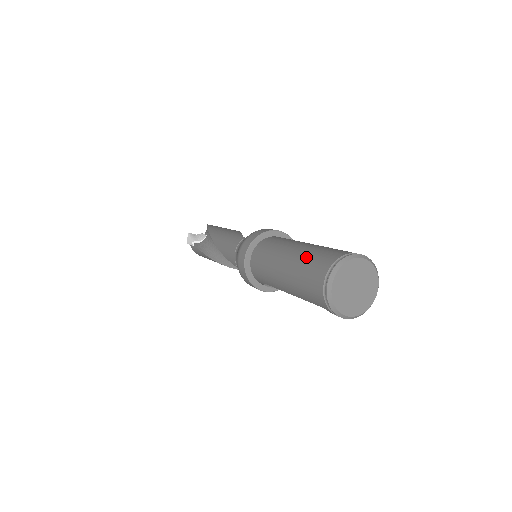
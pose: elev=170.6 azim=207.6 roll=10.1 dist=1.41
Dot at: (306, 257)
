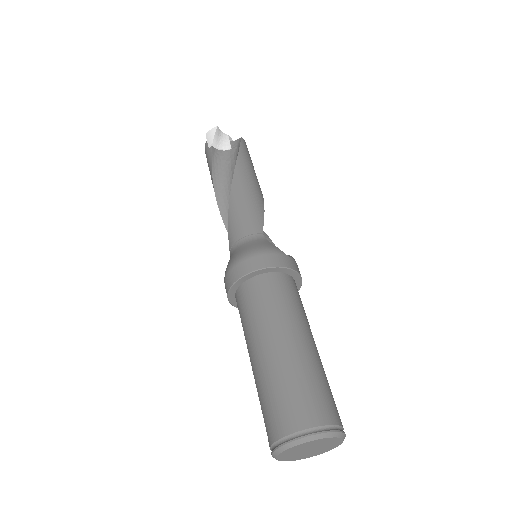
Dot at: (298, 375)
